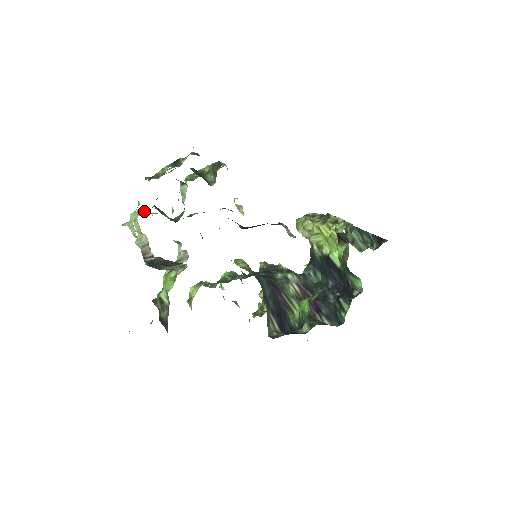
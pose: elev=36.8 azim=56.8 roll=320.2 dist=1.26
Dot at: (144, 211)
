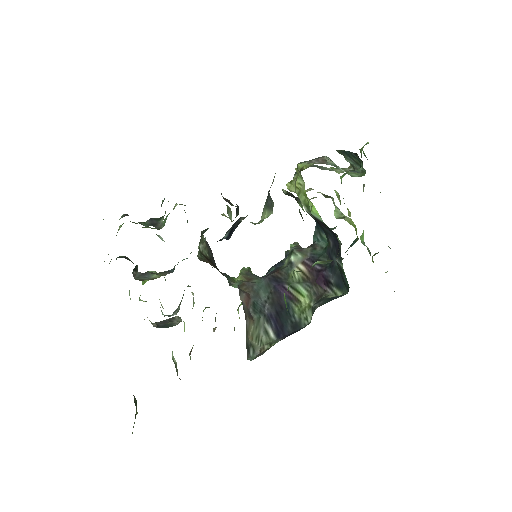
Dot at: occluded
